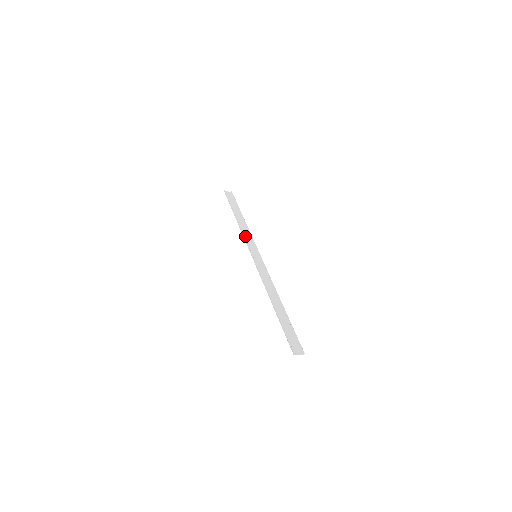
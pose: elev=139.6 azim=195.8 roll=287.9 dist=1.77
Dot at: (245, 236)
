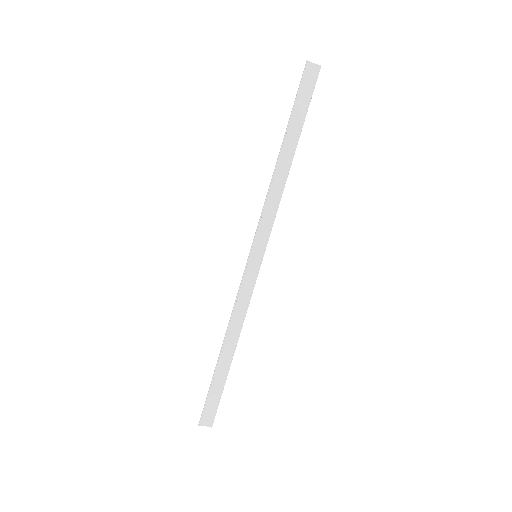
Dot at: (267, 206)
